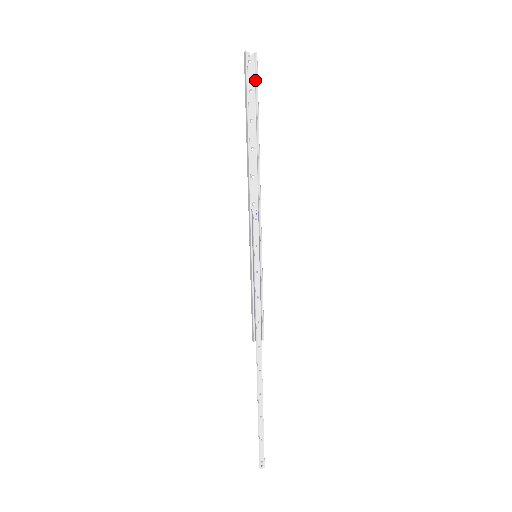
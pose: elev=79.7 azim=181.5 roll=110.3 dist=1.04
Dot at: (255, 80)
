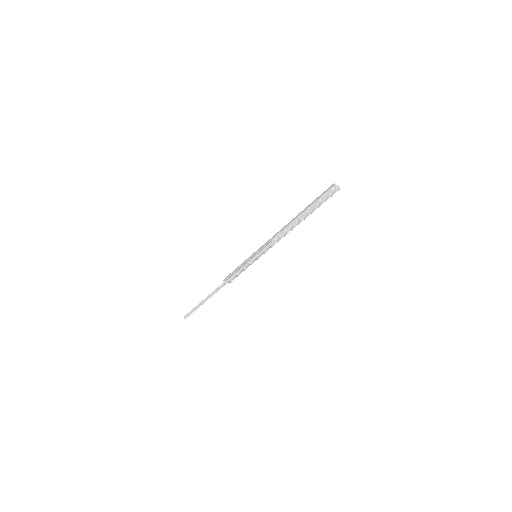
Dot at: (327, 197)
